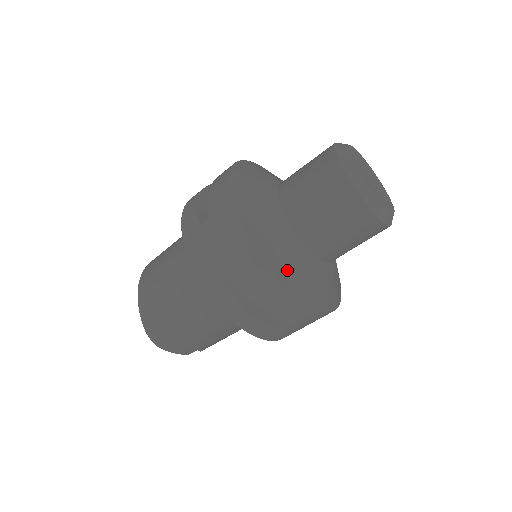
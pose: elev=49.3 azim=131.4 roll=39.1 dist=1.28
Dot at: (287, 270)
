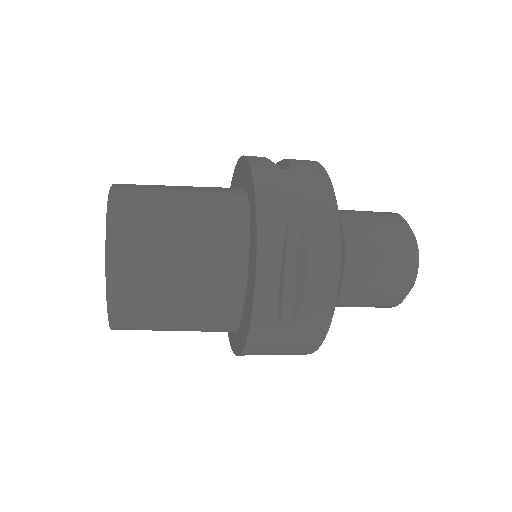
Dot at: occluded
